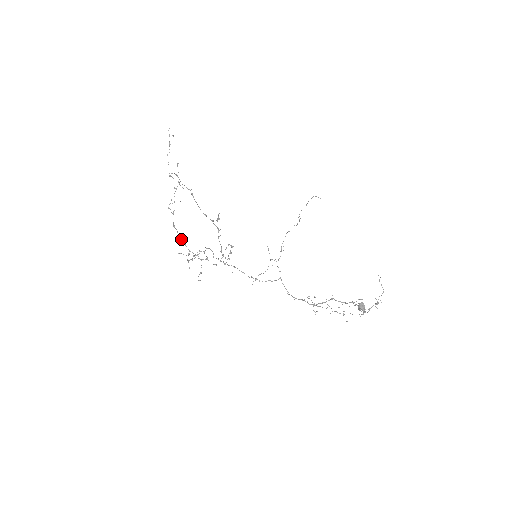
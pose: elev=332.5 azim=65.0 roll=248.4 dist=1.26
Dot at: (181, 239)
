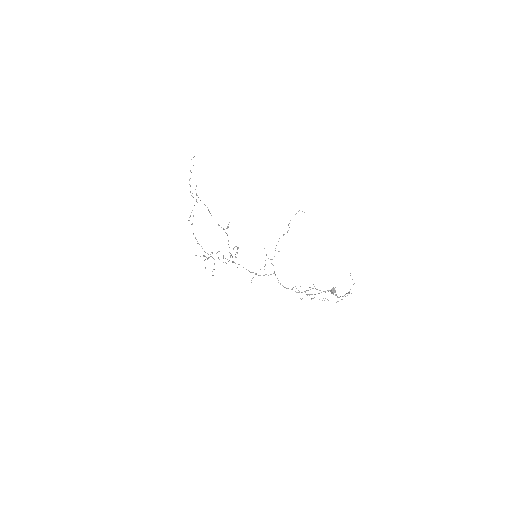
Dot at: (199, 244)
